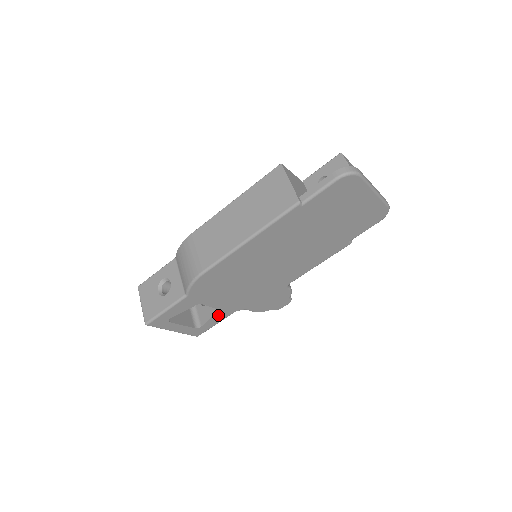
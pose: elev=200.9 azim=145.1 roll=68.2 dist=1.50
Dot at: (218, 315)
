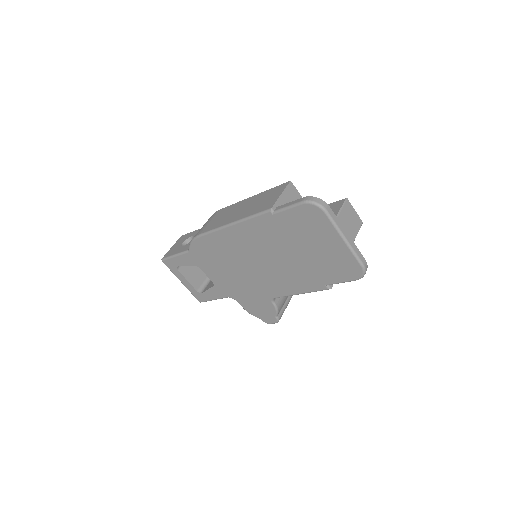
Dot at: (214, 290)
